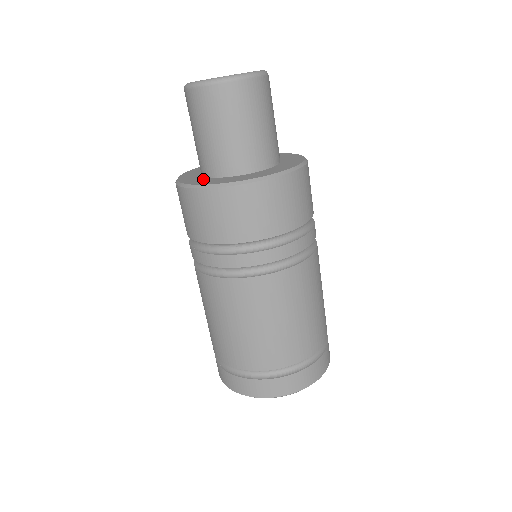
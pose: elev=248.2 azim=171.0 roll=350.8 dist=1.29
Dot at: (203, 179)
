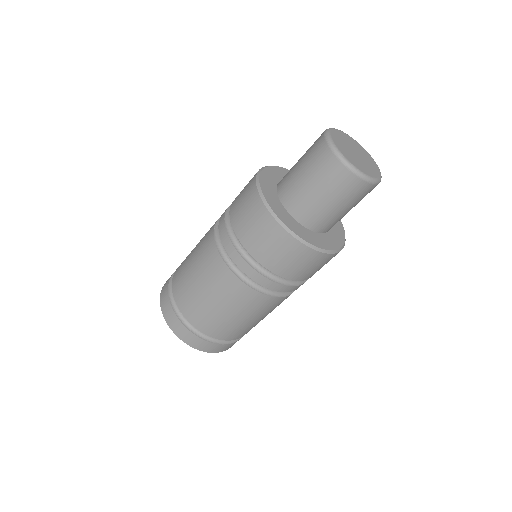
Dot at: (312, 235)
